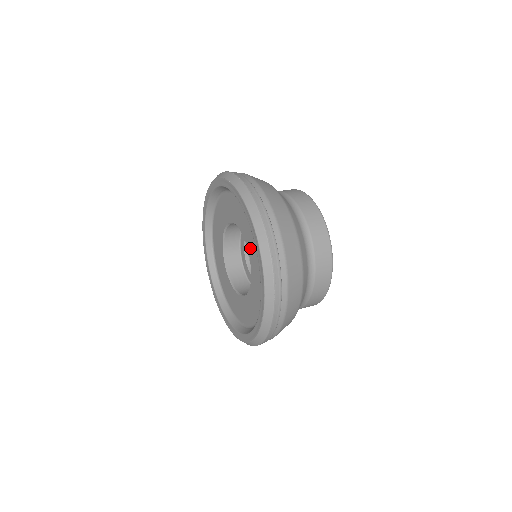
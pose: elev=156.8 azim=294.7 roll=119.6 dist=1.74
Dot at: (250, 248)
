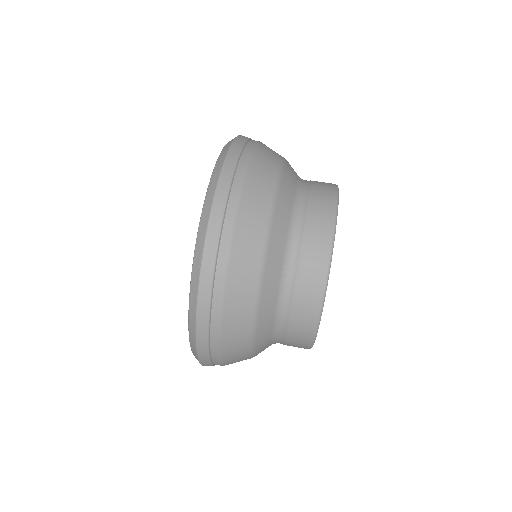
Dot at: occluded
